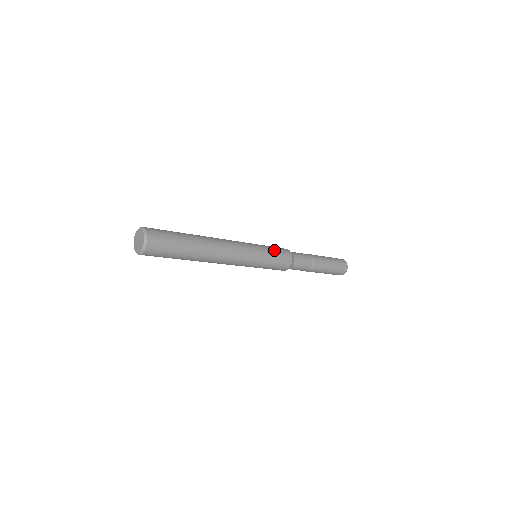
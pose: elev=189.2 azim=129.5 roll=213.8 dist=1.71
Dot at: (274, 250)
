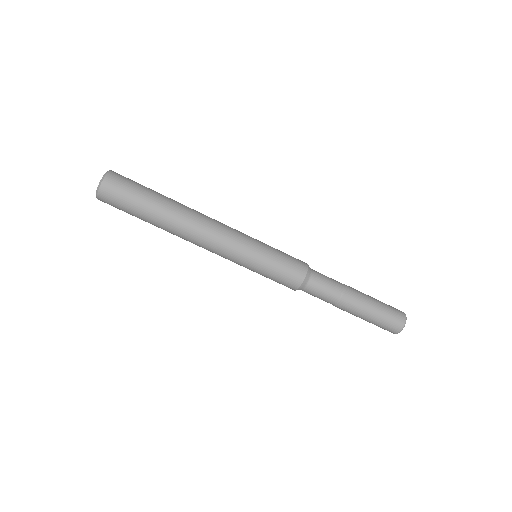
Dot at: (280, 251)
